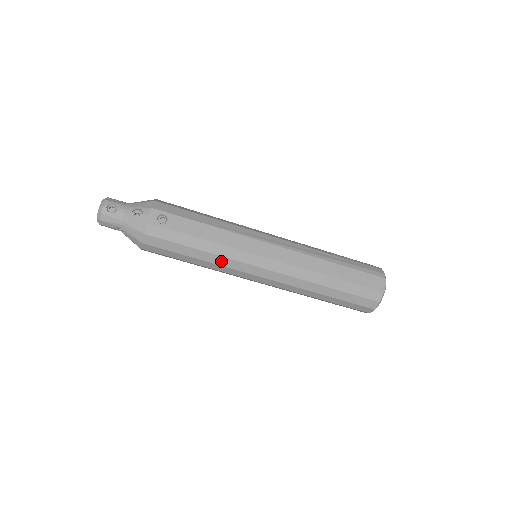
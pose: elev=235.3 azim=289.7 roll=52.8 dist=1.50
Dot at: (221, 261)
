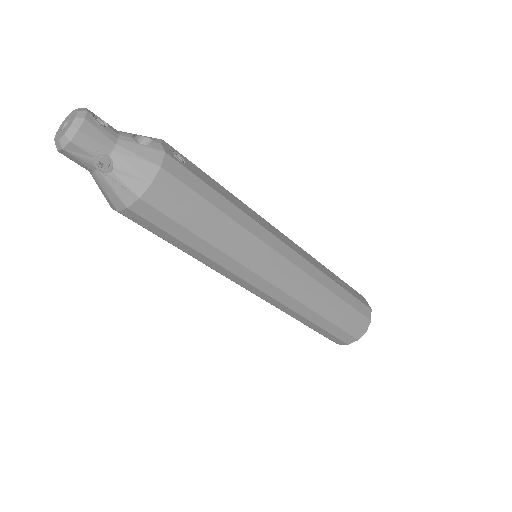
Dot at: (245, 239)
